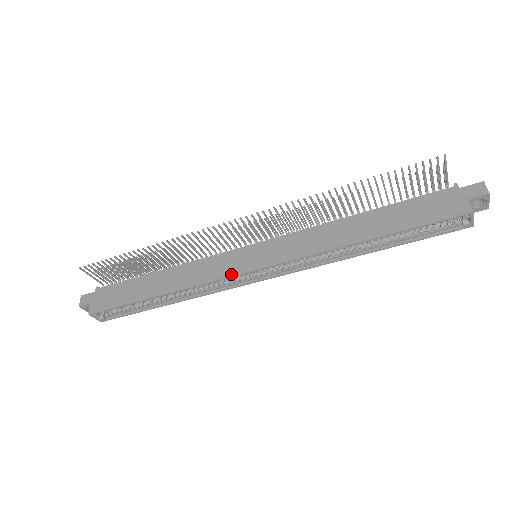
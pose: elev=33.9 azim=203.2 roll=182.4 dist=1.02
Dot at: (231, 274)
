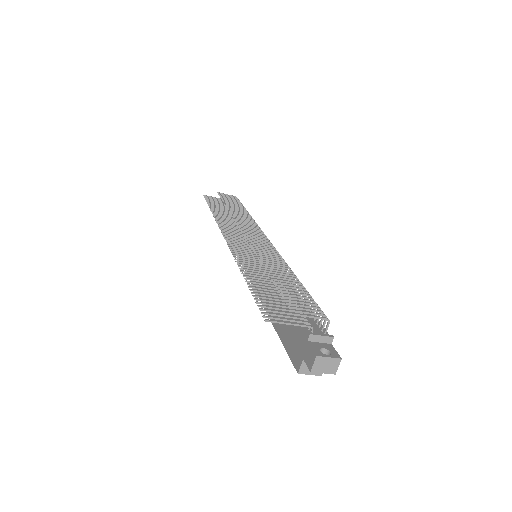
Dot at: occluded
